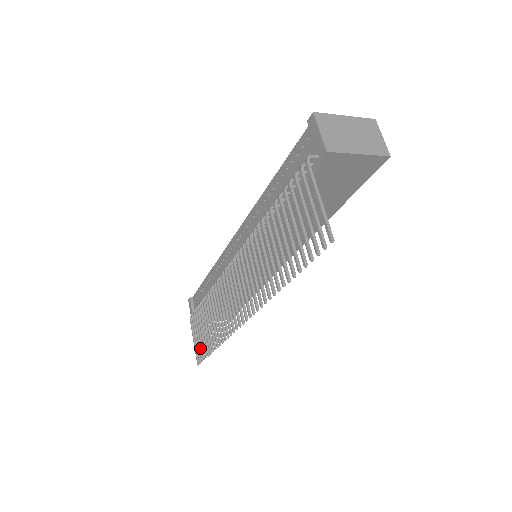
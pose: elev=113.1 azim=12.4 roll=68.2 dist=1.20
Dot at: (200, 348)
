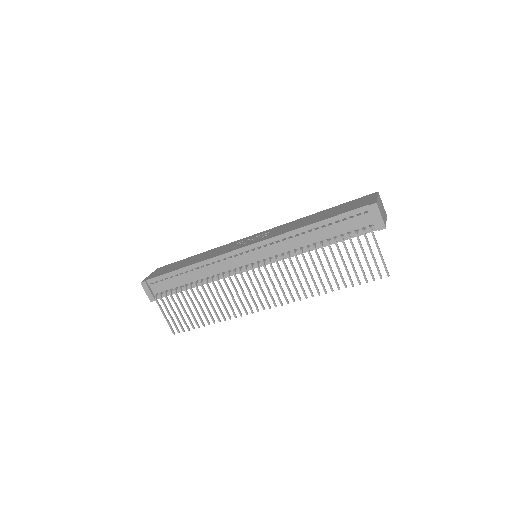
Dot at: (180, 322)
